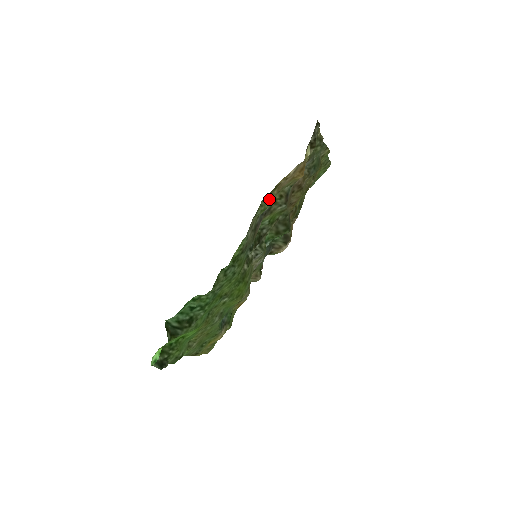
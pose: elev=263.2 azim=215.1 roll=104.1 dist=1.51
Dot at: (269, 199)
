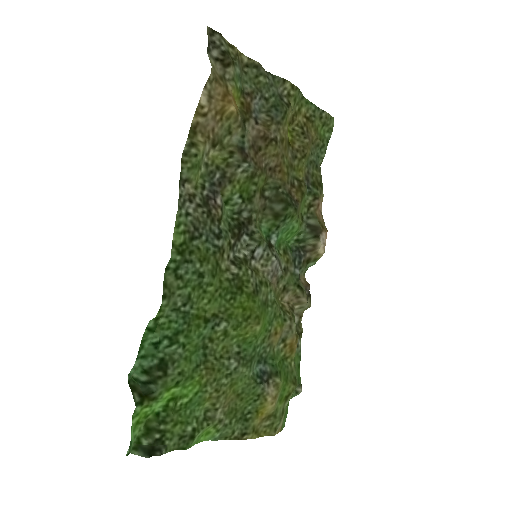
Dot at: (191, 149)
